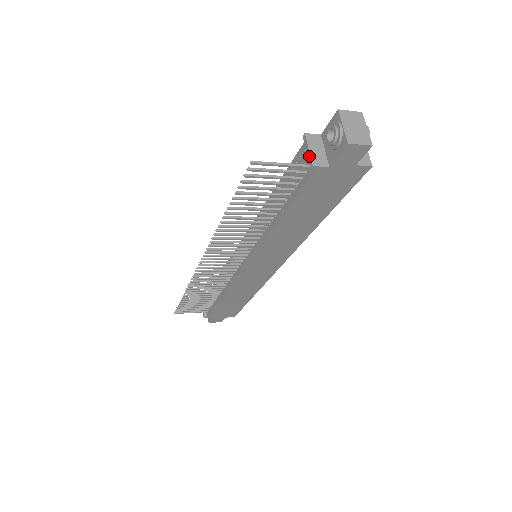
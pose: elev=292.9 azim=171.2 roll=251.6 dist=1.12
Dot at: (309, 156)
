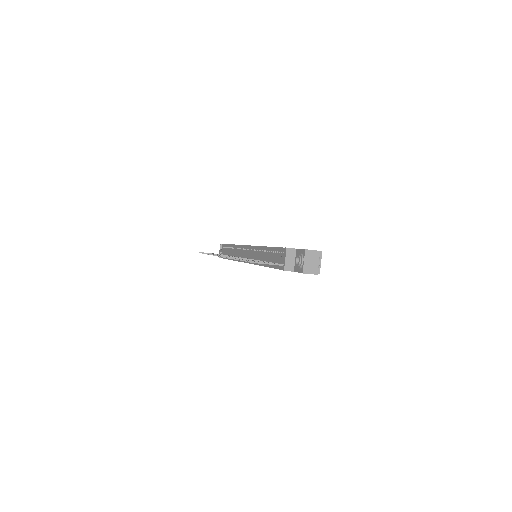
Dot at: (284, 263)
